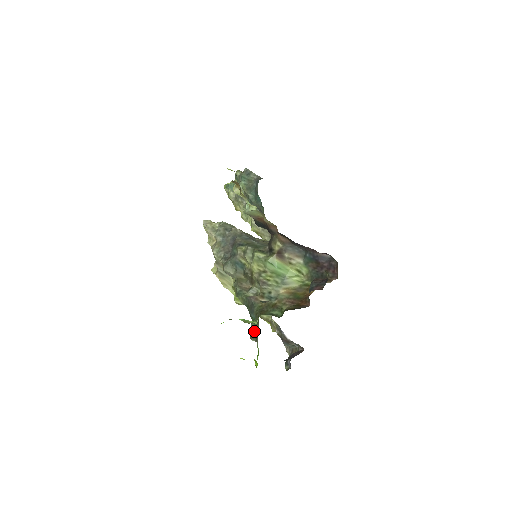
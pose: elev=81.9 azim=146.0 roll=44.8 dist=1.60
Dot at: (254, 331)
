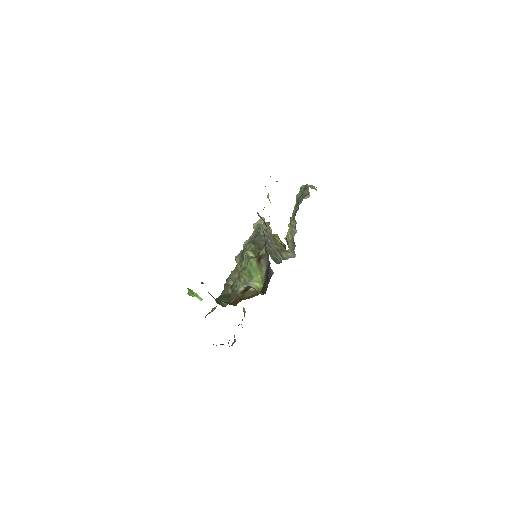
Dot at: (212, 311)
